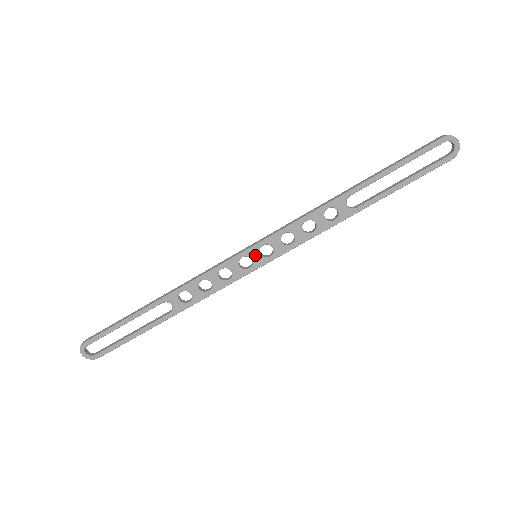
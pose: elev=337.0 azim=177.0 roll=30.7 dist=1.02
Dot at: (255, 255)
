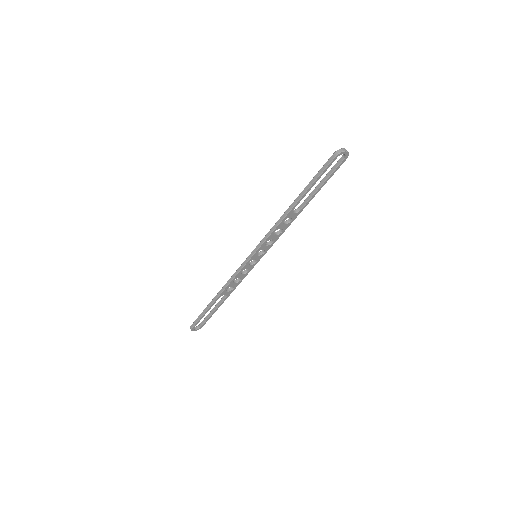
Dot at: (256, 257)
